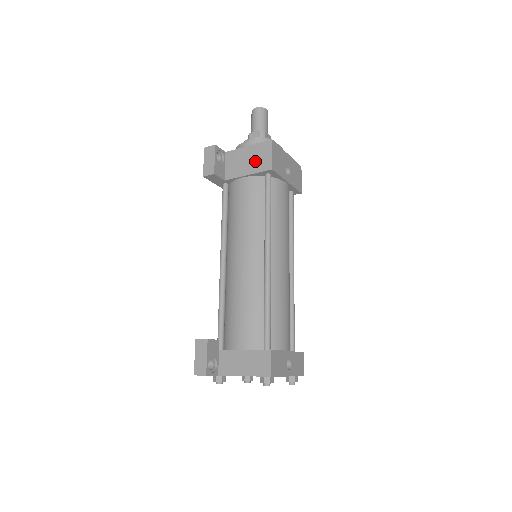
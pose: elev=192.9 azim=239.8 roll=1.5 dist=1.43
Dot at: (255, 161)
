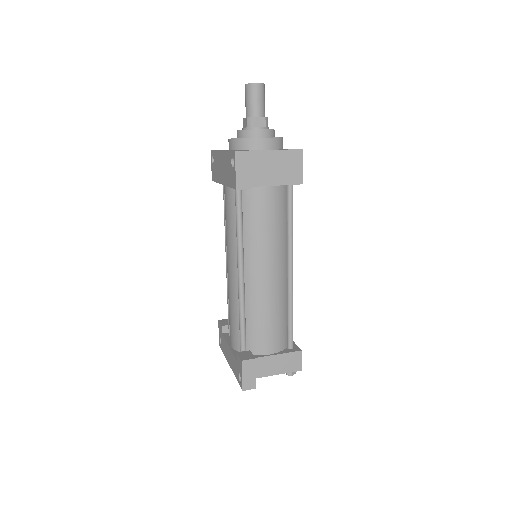
Dot at: (284, 171)
